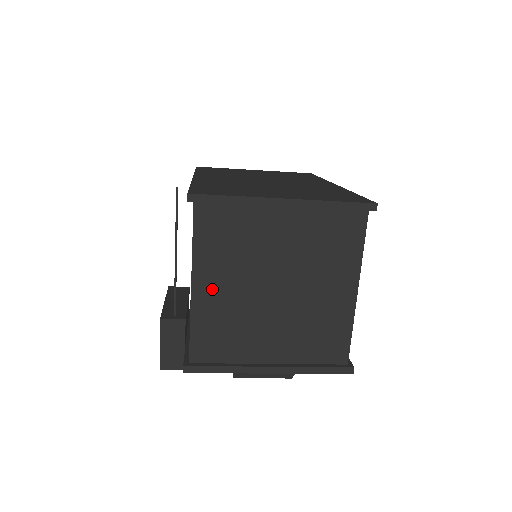
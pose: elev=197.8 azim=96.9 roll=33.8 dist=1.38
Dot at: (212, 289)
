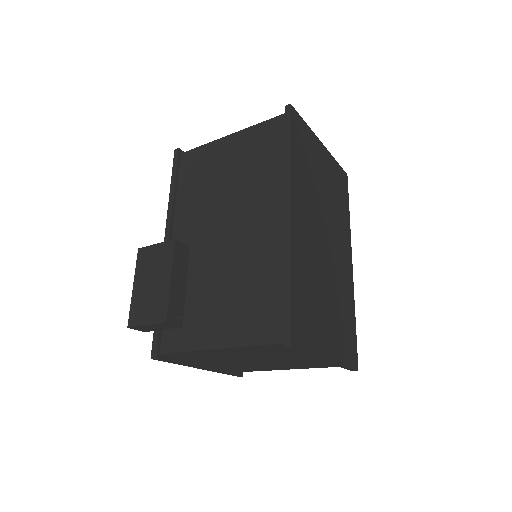
Dot at: (227, 352)
